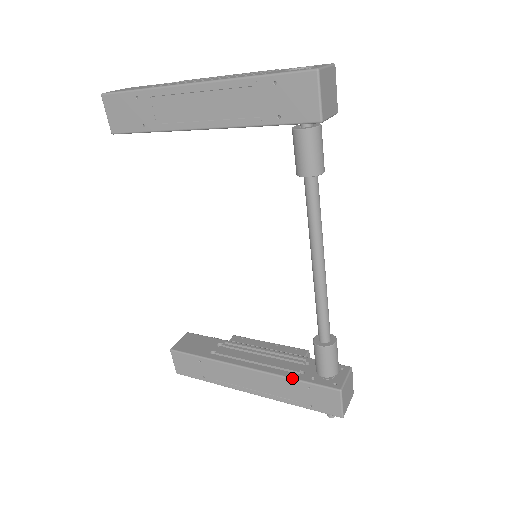
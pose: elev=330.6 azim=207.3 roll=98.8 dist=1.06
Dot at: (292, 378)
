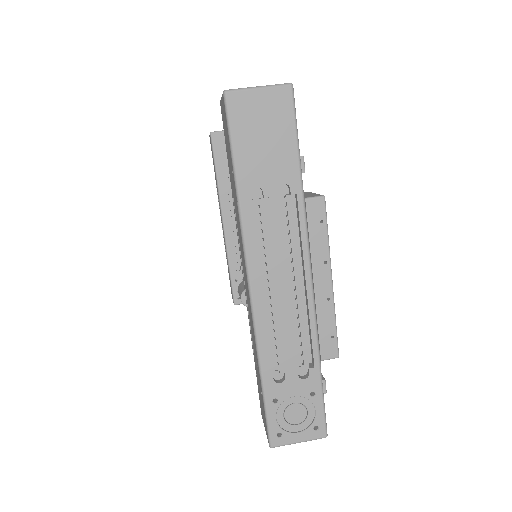
Dot at: (229, 265)
